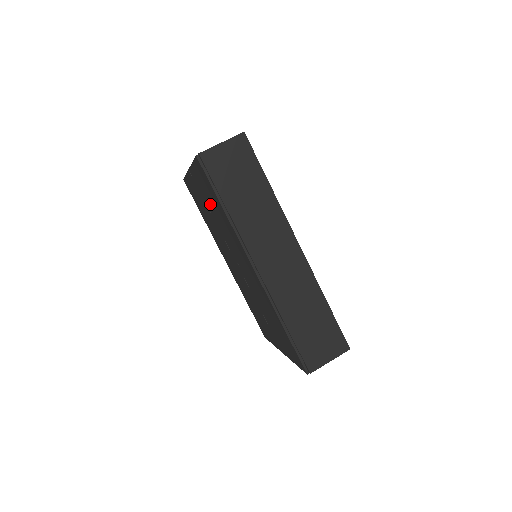
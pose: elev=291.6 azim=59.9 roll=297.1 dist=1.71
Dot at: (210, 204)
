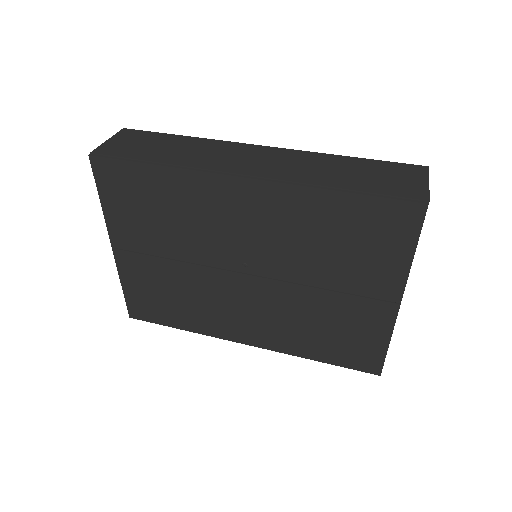
Dot at: (155, 230)
